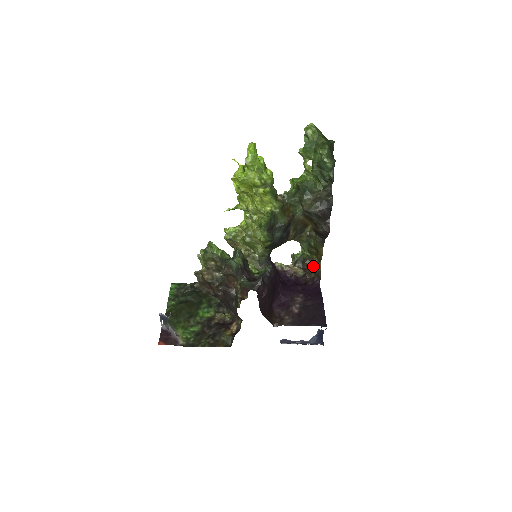
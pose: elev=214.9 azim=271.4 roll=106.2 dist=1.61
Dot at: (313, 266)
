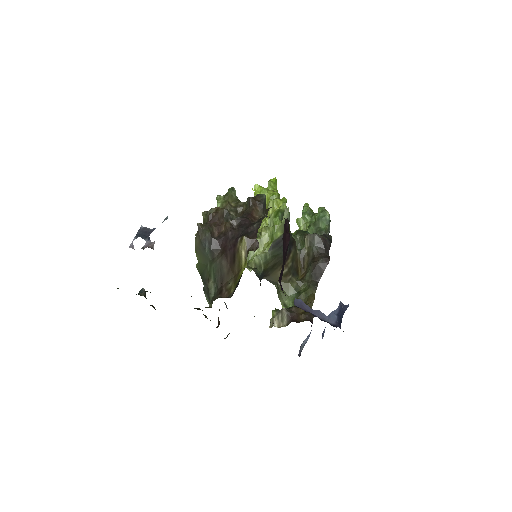
Dot at: (303, 312)
